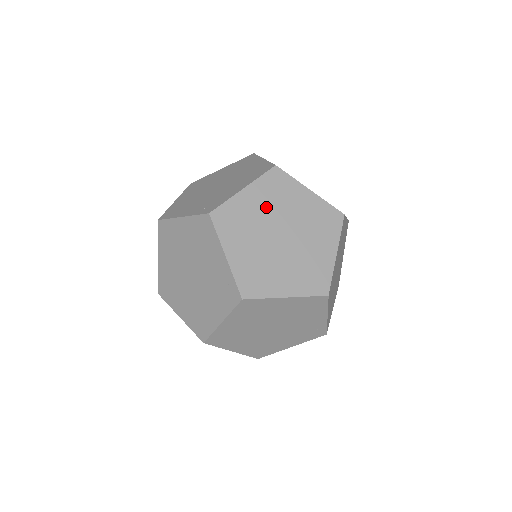
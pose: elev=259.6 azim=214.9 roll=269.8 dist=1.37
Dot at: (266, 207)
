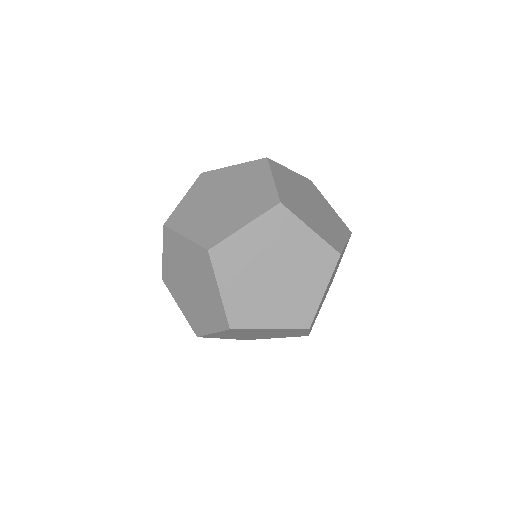
Dot at: (244, 277)
